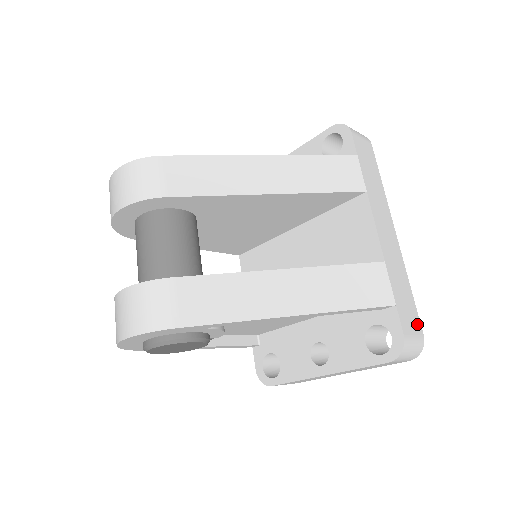
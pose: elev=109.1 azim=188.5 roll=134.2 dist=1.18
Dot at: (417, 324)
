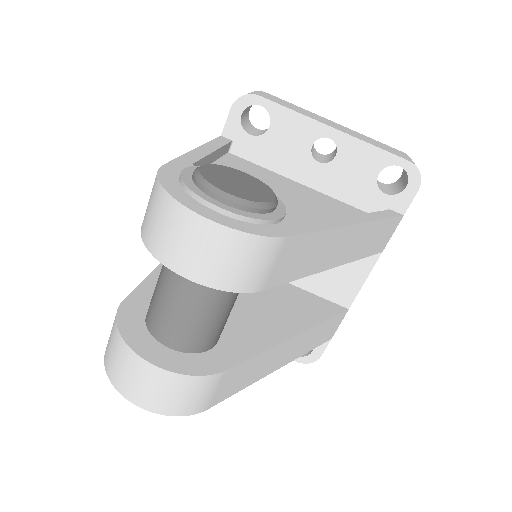
Dot at: occluded
